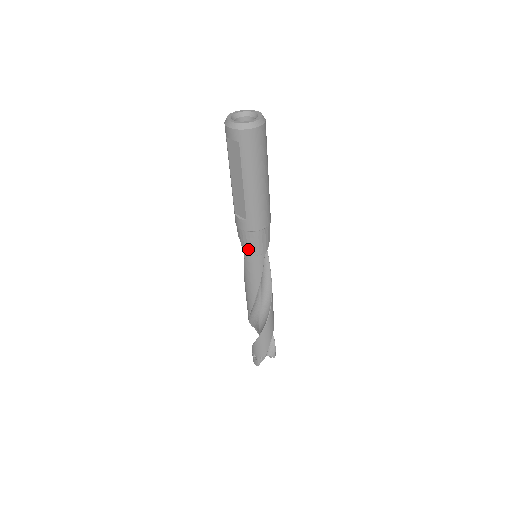
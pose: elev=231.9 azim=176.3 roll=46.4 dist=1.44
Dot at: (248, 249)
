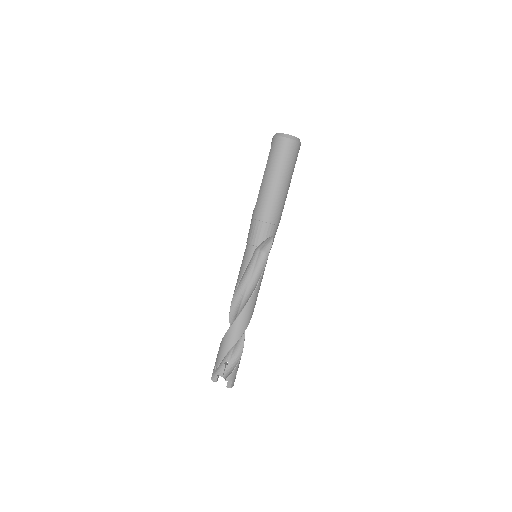
Dot at: (248, 237)
